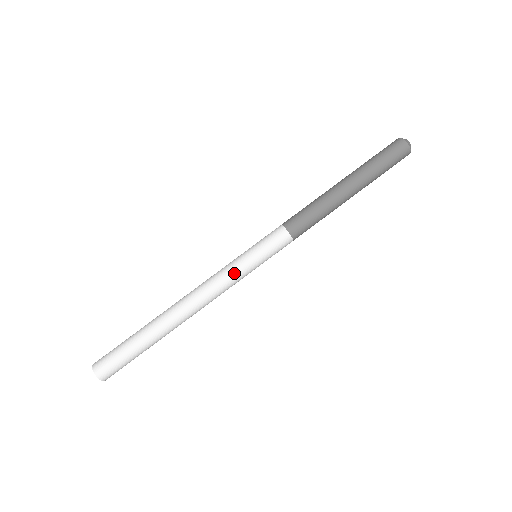
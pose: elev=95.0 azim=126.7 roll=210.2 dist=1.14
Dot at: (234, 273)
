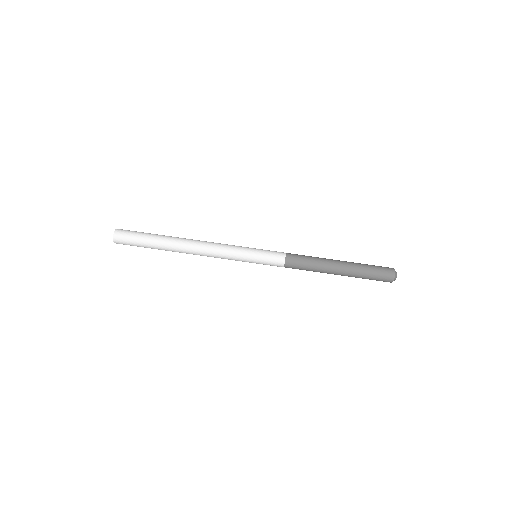
Dot at: (235, 257)
